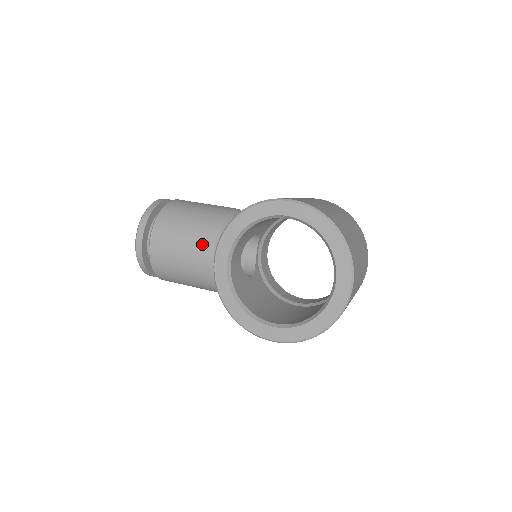
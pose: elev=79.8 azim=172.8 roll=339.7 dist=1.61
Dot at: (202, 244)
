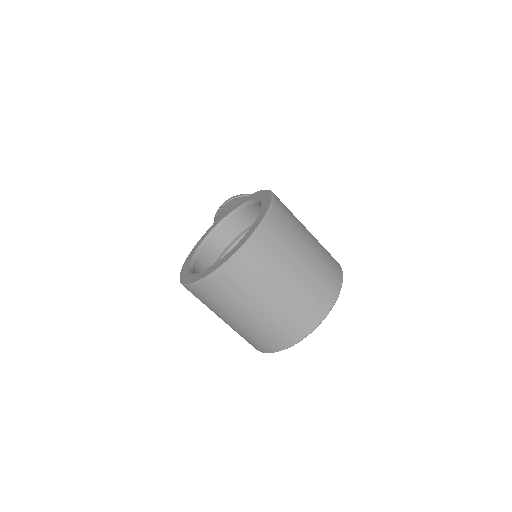
Dot at: occluded
